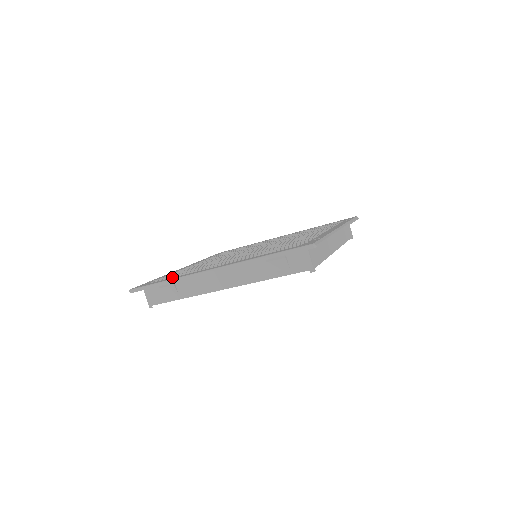
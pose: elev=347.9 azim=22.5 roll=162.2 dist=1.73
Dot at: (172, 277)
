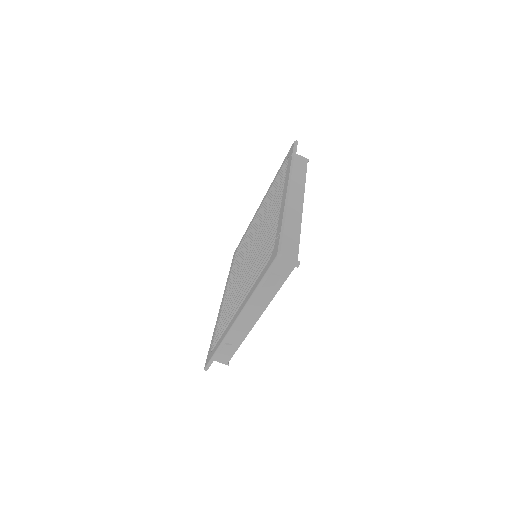
Dot at: (219, 337)
